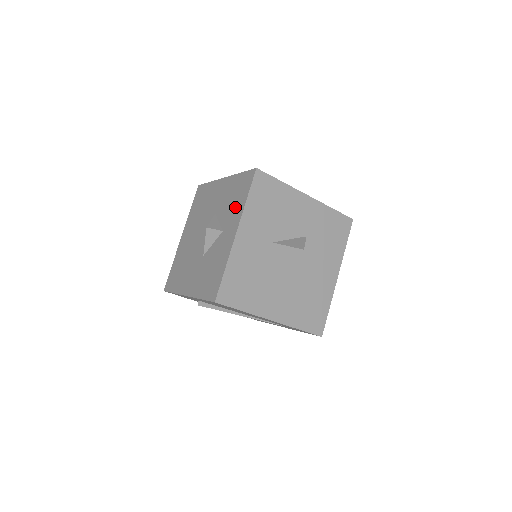
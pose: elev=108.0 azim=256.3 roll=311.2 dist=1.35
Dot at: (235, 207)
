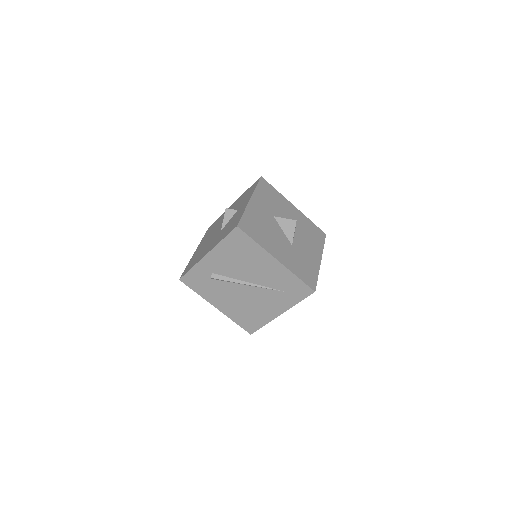
Dot at: (247, 196)
